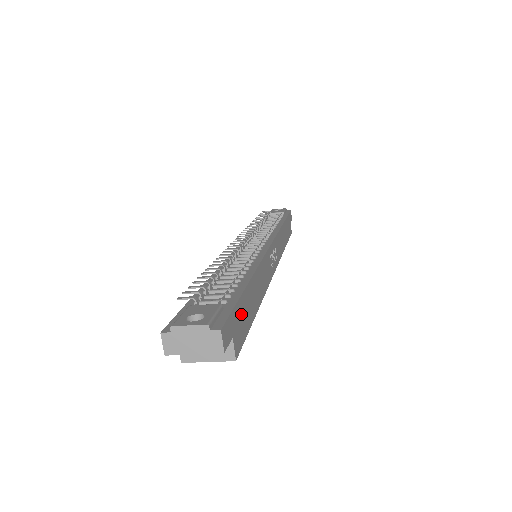
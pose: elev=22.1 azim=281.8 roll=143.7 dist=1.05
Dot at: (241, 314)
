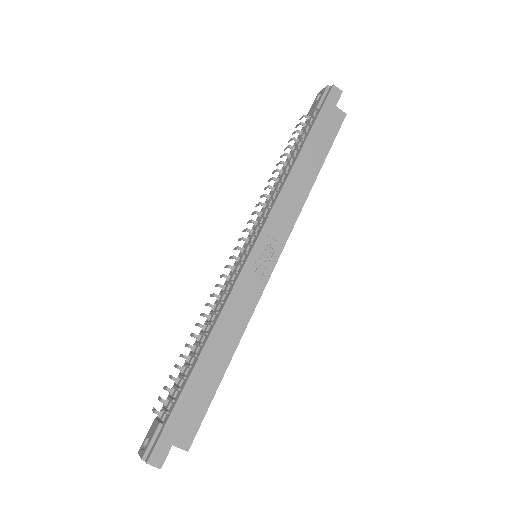
Dot at: (185, 412)
